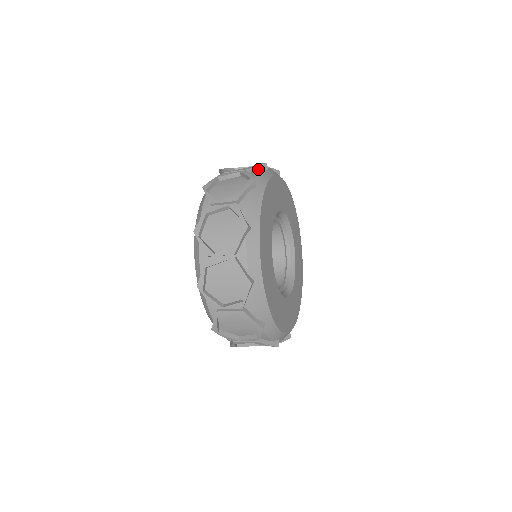
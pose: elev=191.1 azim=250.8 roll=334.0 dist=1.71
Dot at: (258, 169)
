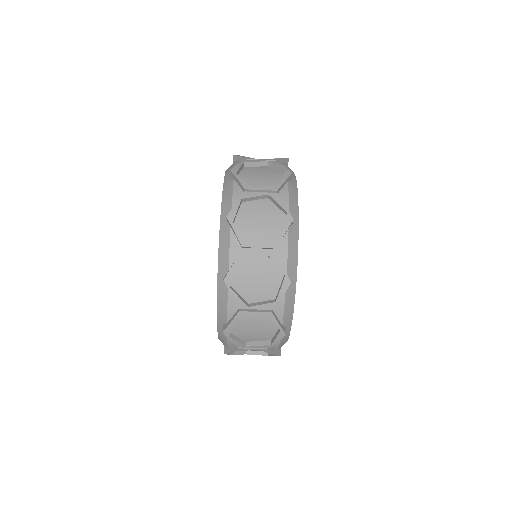
Dot at: occluded
